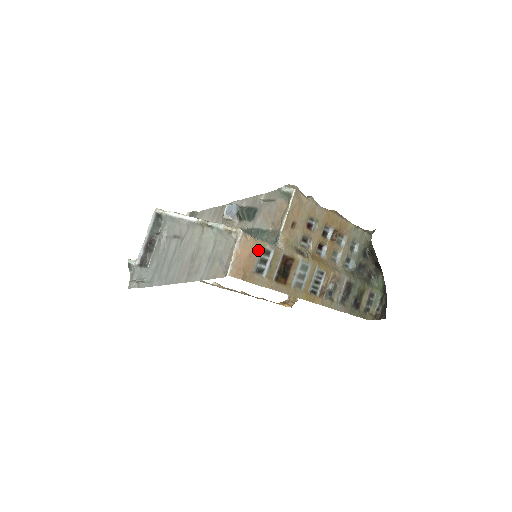
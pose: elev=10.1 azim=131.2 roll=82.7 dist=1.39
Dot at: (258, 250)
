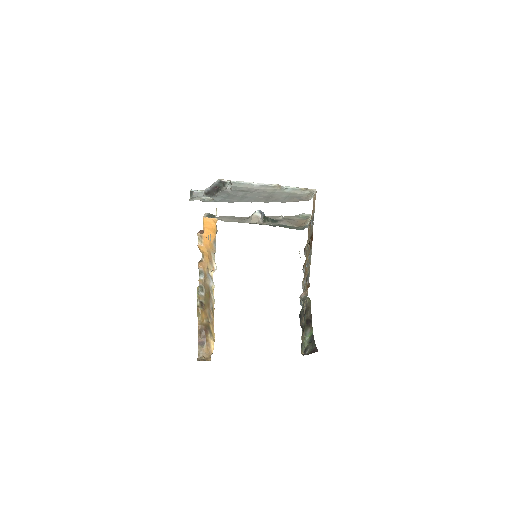
Dot at: (314, 210)
